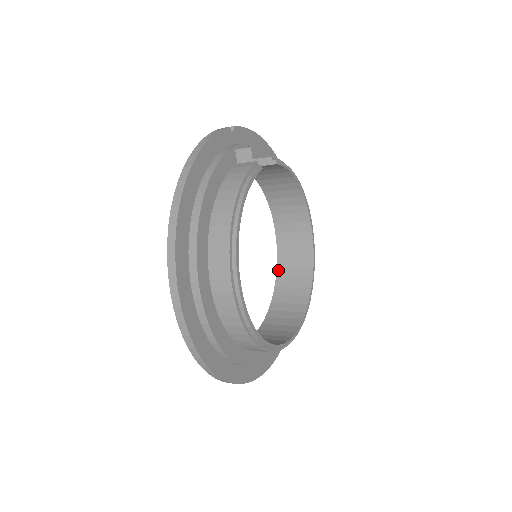
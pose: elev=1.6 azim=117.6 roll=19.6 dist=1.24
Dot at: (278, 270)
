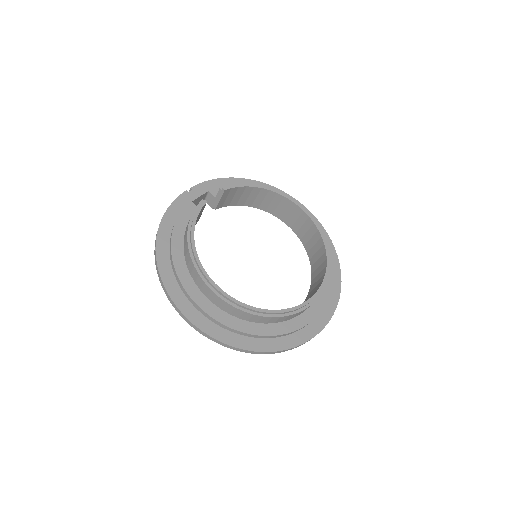
Dot at: (307, 254)
